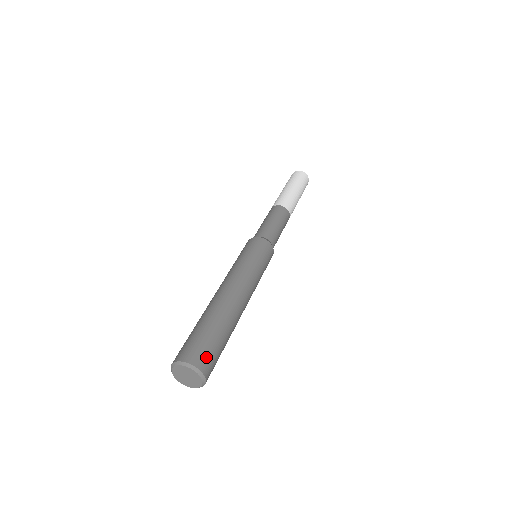
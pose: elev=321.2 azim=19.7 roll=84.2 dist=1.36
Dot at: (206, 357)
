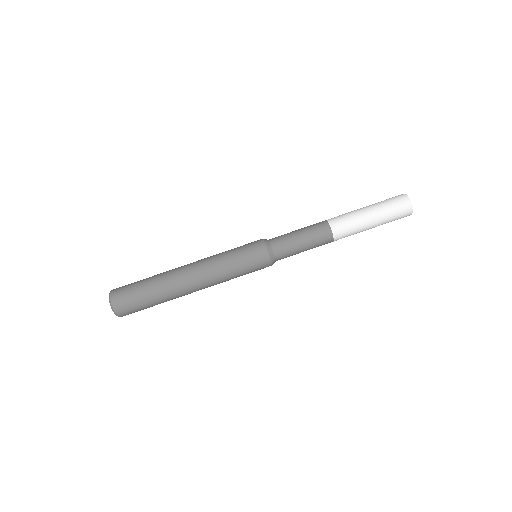
Dot at: occluded
